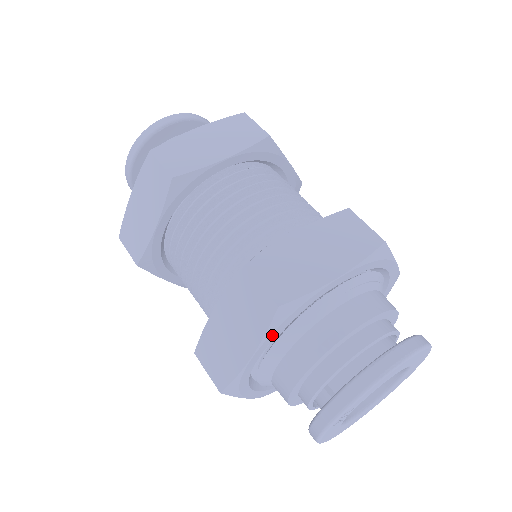
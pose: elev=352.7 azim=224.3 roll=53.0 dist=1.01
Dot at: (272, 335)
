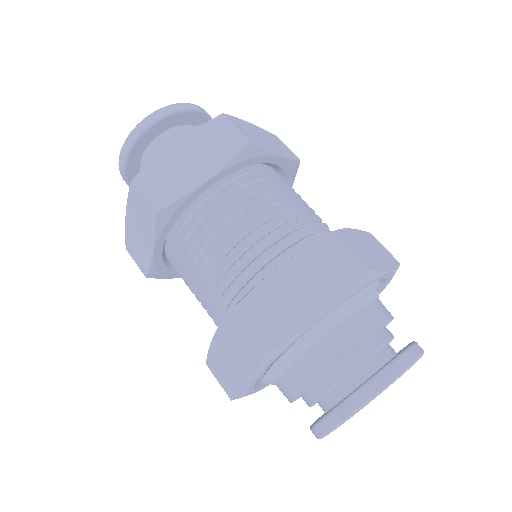
Dot at: (264, 369)
